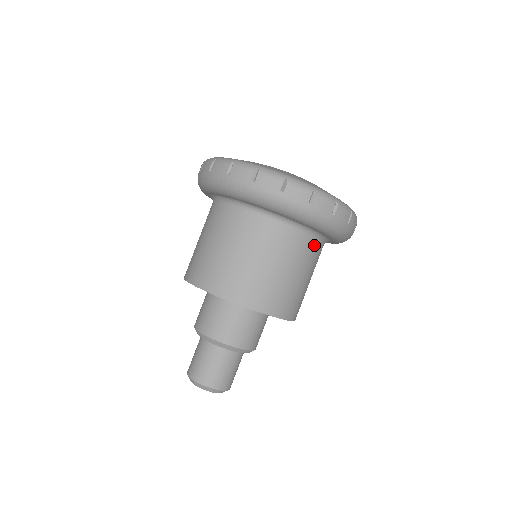
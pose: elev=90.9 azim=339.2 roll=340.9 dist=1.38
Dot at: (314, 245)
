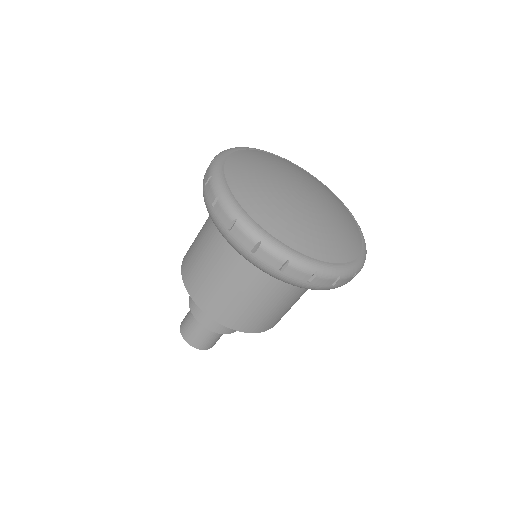
Dot at: occluded
